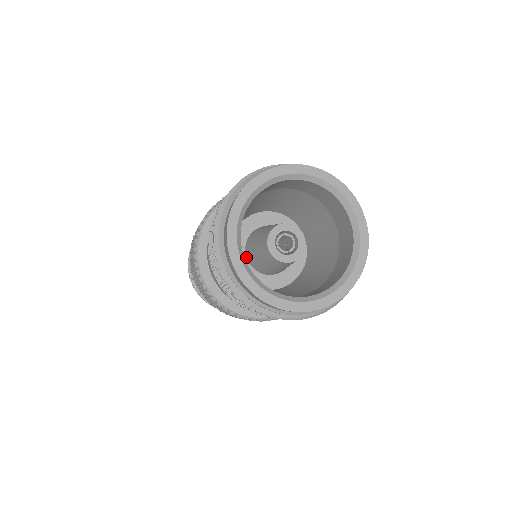
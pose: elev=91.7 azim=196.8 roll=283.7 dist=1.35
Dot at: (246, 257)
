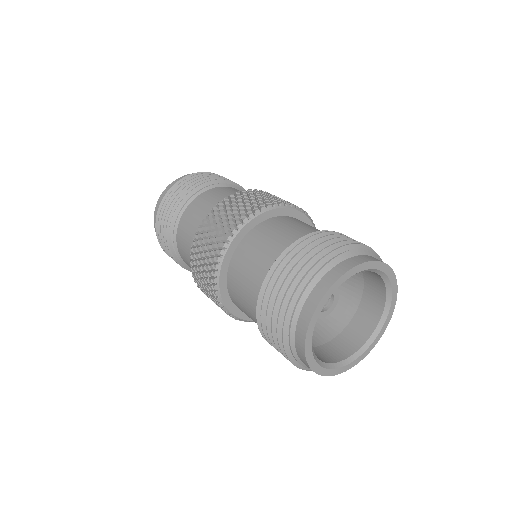
Dot at: occluded
